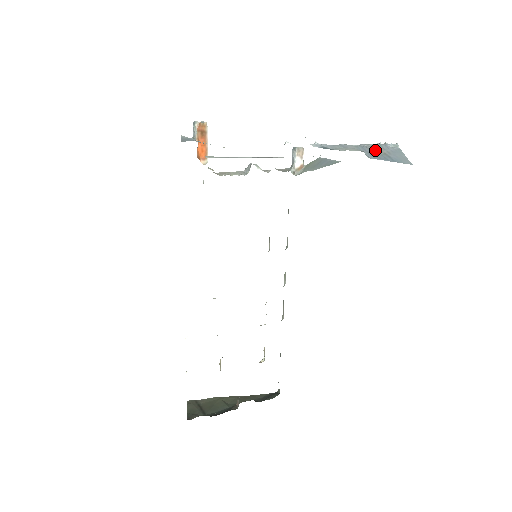
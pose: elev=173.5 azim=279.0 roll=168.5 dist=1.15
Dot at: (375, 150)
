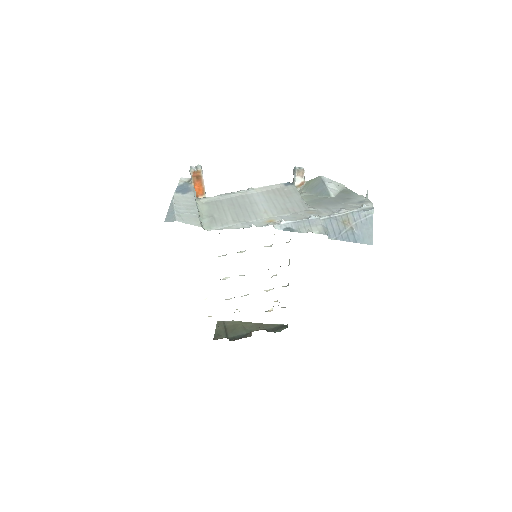
Dot at: (343, 223)
